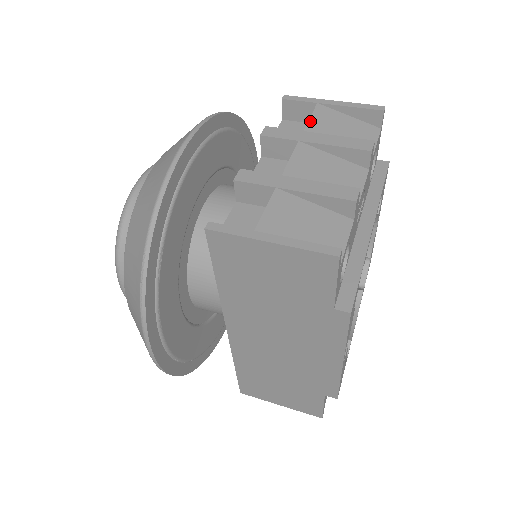
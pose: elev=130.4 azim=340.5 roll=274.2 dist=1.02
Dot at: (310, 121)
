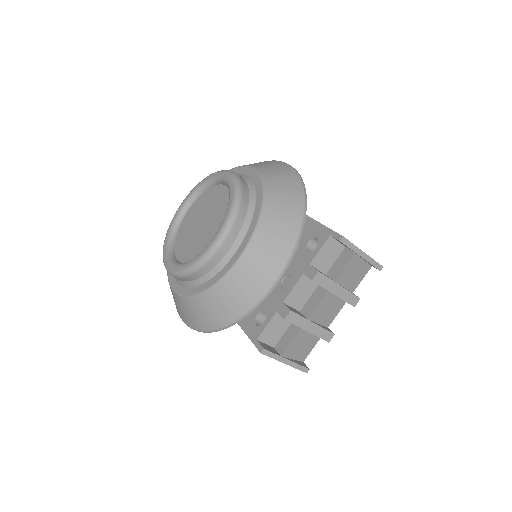
Dot at: (342, 272)
